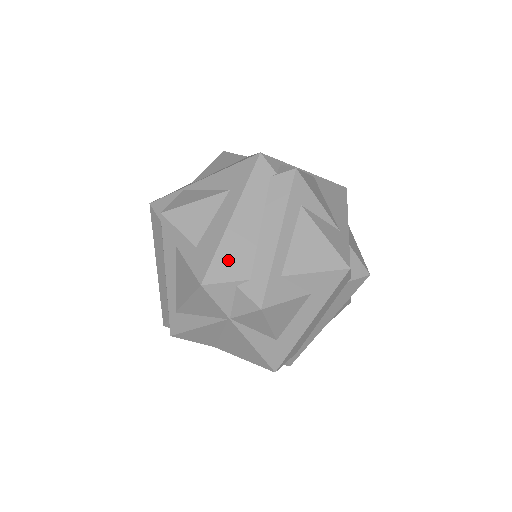
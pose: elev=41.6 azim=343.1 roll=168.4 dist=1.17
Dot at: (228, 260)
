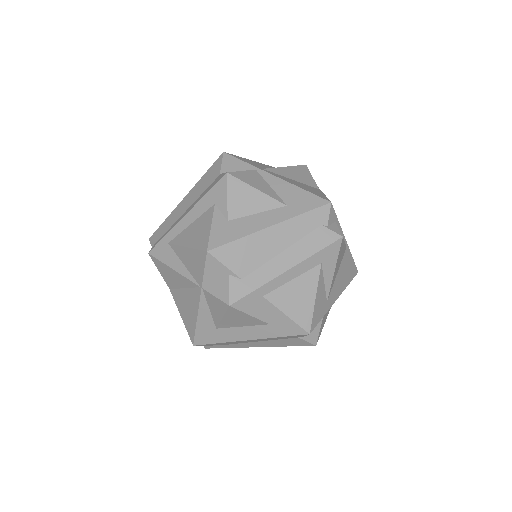
Dot at: (240, 252)
